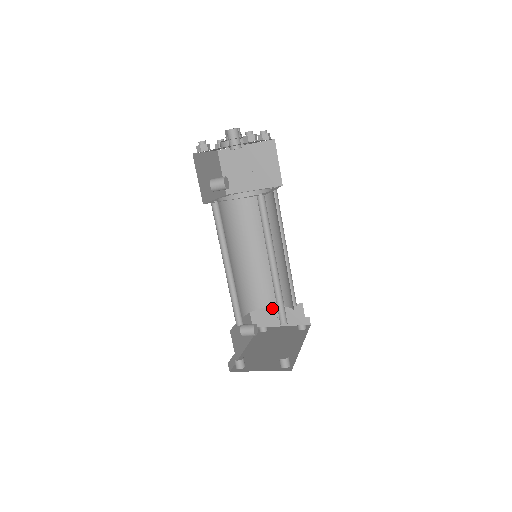
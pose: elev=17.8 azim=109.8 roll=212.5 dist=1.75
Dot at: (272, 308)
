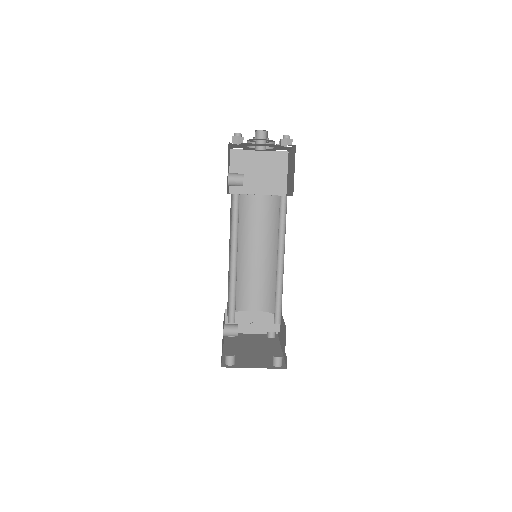
Dot at: (249, 312)
